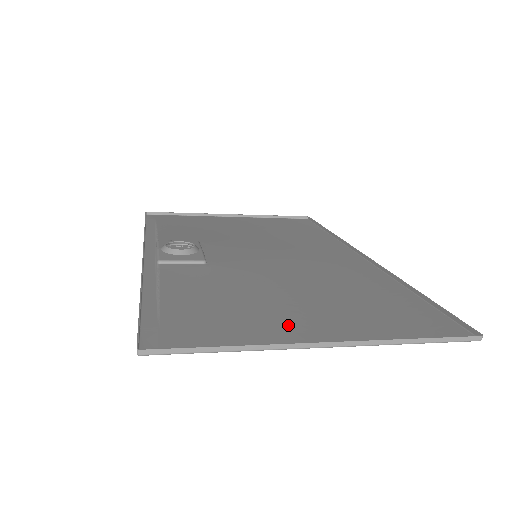
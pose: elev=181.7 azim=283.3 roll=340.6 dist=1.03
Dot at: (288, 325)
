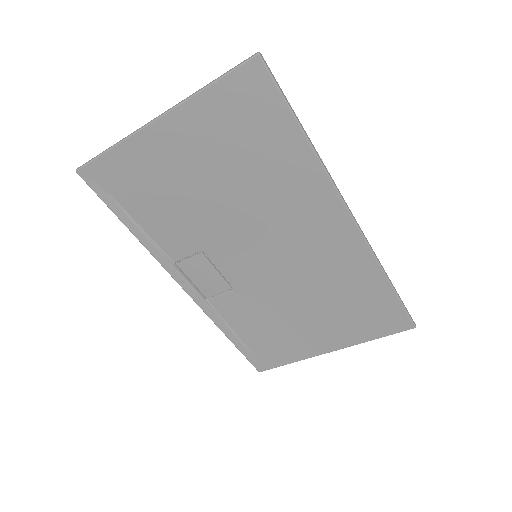
Dot at: (164, 152)
